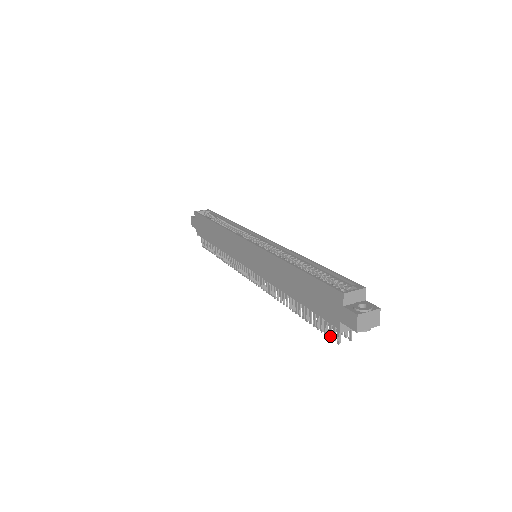
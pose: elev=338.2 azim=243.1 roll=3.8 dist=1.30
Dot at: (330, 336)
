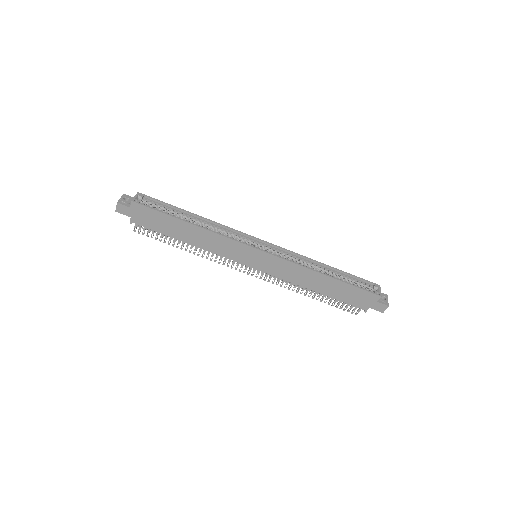
Dot at: occluded
